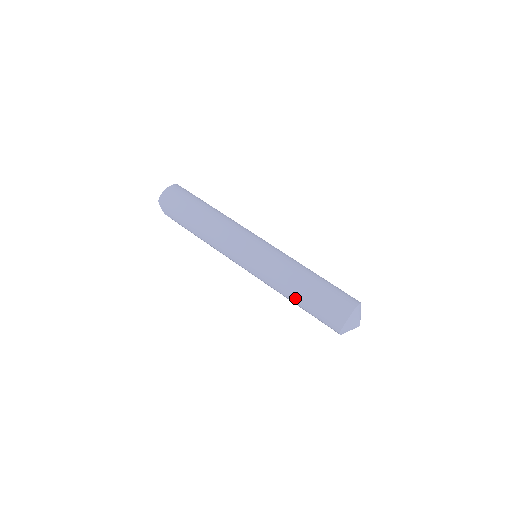
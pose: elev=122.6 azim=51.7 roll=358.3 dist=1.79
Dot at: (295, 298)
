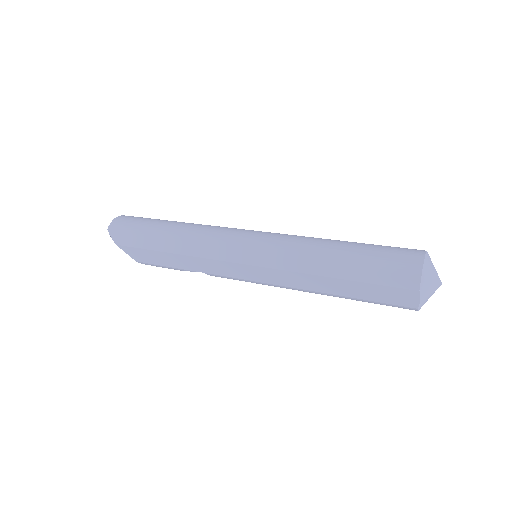
Dot at: (333, 266)
